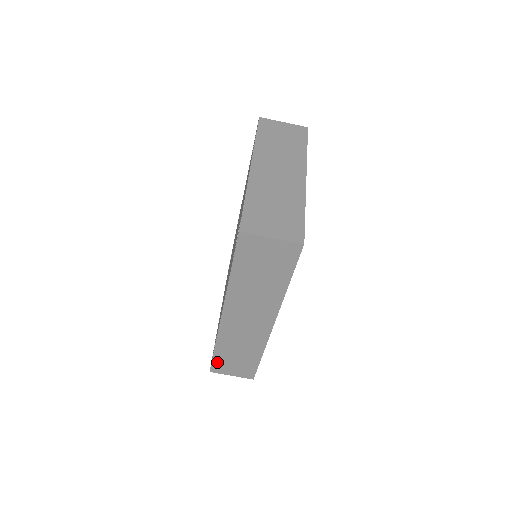
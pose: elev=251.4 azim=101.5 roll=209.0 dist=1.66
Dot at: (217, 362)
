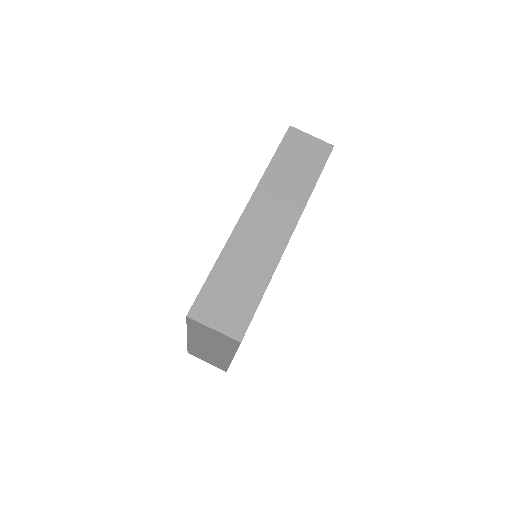
Dot at: (206, 294)
